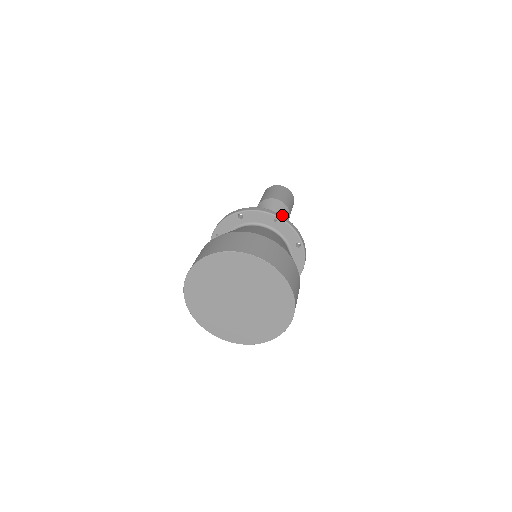
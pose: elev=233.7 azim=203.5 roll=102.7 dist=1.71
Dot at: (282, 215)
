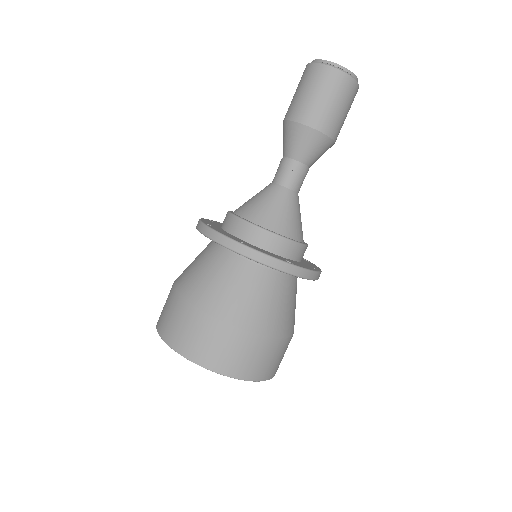
Dot at: (311, 150)
